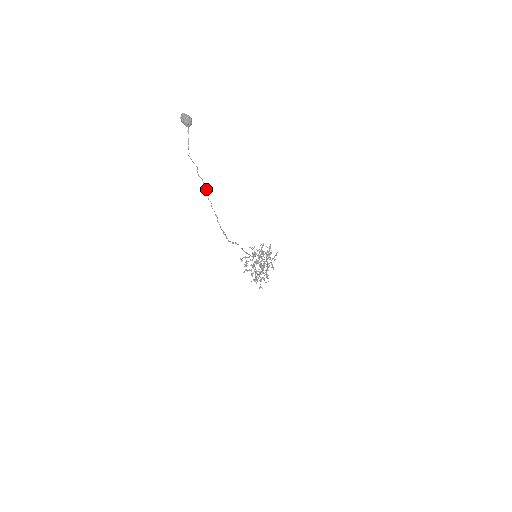
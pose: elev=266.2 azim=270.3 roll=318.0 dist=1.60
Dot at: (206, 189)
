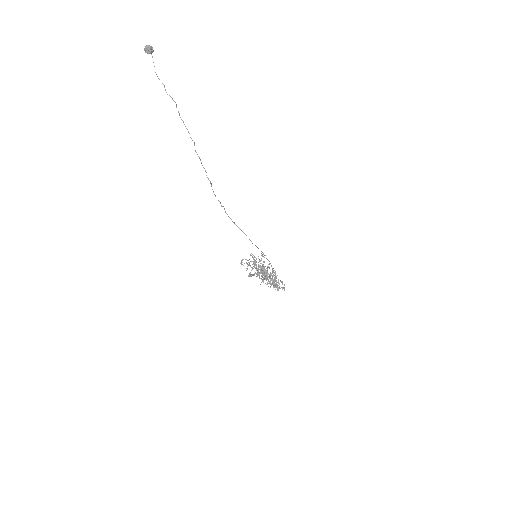
Dot at: occluded
